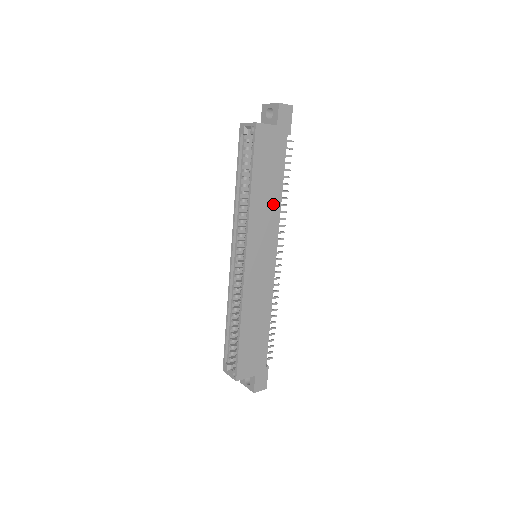
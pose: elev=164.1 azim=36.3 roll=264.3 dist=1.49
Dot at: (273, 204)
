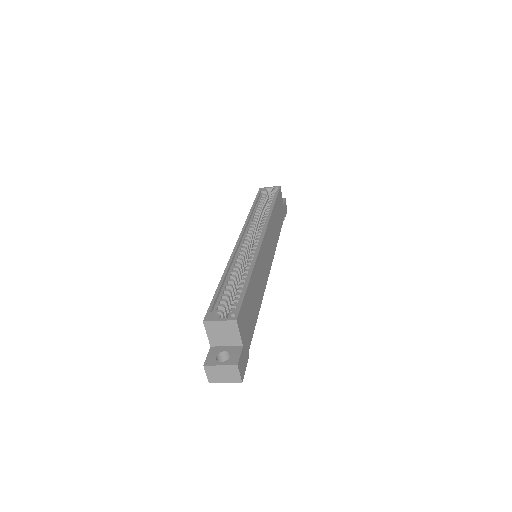
Dot at: (276, 235)
